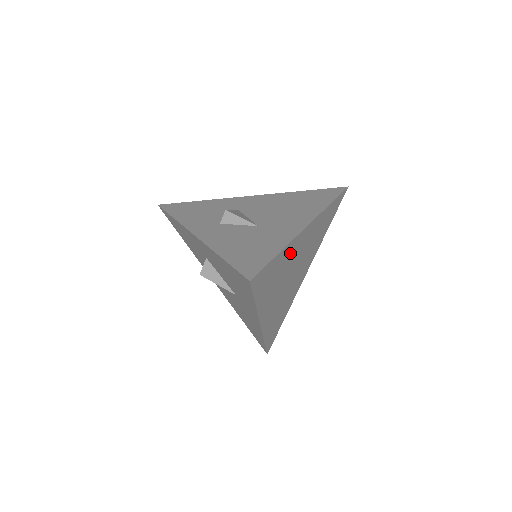
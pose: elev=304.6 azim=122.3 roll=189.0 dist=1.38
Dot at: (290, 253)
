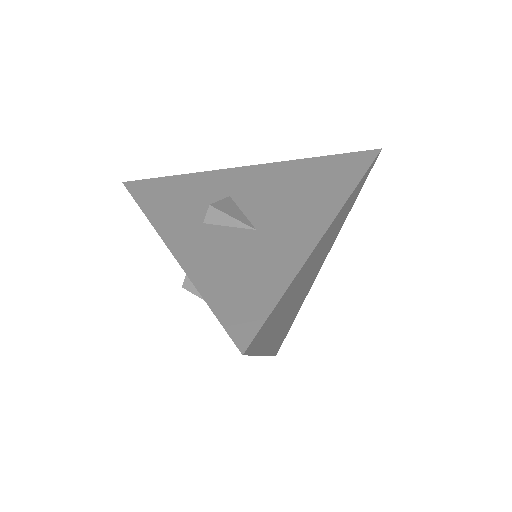
Dot at: (302, 273)
